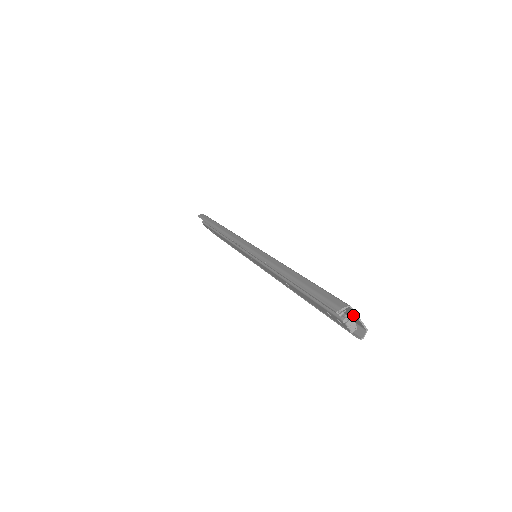
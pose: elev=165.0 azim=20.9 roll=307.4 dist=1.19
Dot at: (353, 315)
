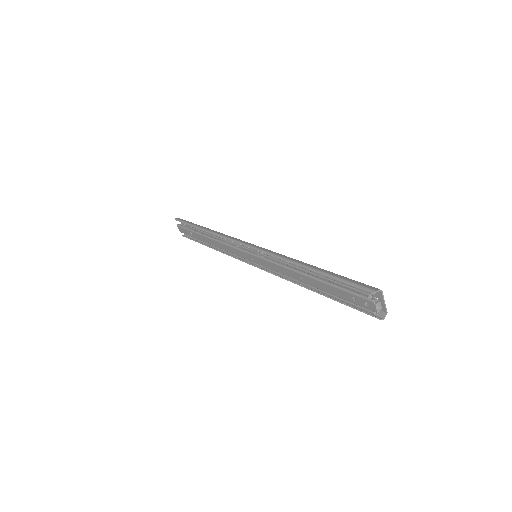
Dot at: (379, 299)
